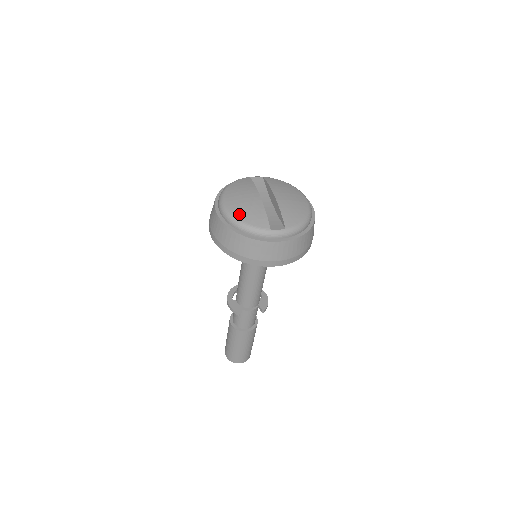
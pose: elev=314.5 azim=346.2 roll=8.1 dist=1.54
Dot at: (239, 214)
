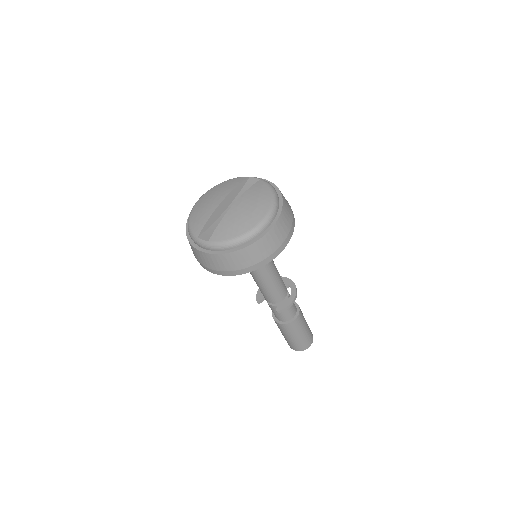
Dot at: (194, 213)
